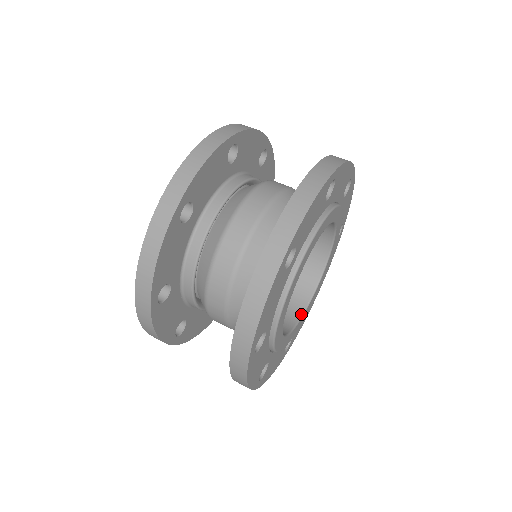
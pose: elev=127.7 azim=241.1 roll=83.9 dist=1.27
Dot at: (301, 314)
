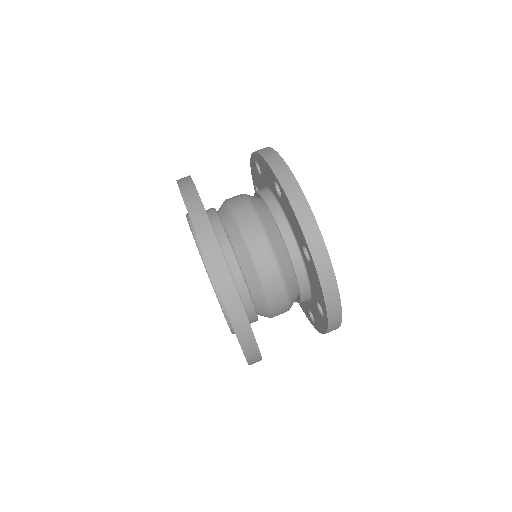
Dot at: occluded
